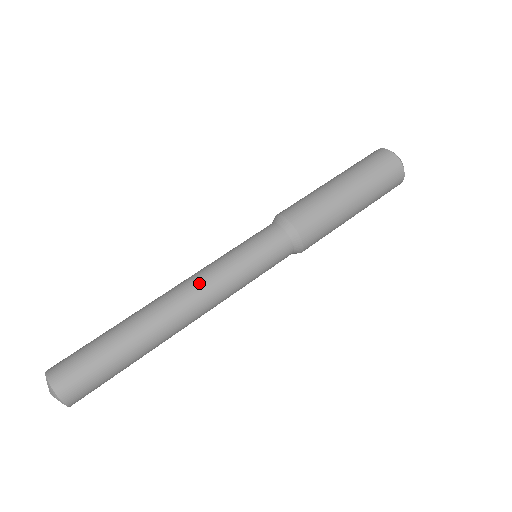
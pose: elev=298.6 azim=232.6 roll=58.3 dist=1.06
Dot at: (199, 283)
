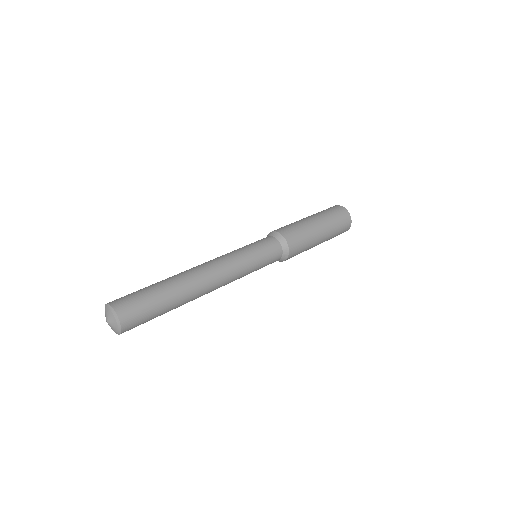
Dot at: (224, 265)
